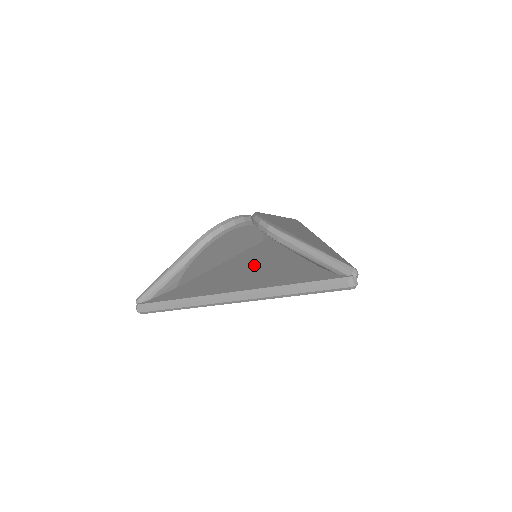
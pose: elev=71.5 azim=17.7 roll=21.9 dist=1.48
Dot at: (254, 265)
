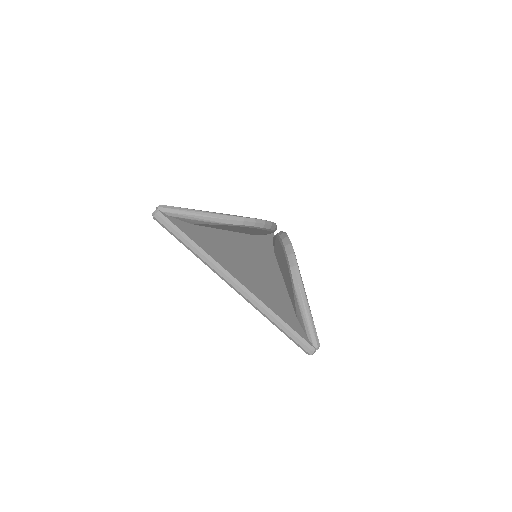
Dot at: (252, 263)
